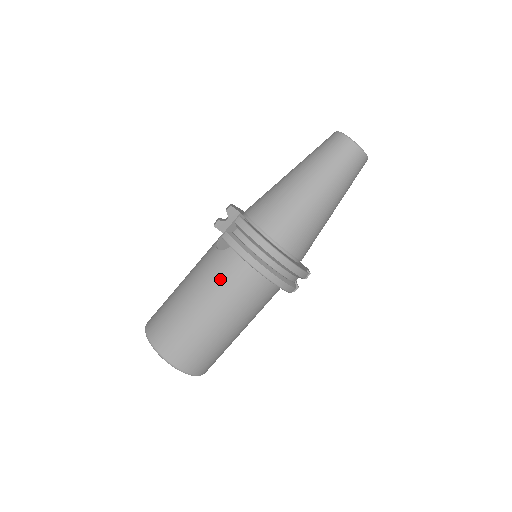
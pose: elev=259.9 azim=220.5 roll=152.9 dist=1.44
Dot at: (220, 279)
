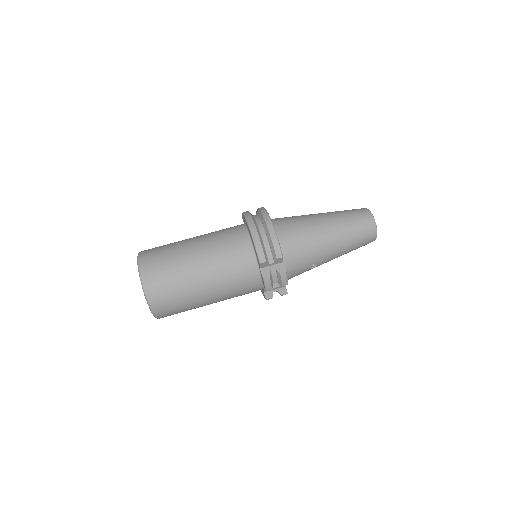
Dot at: (220, 231)
